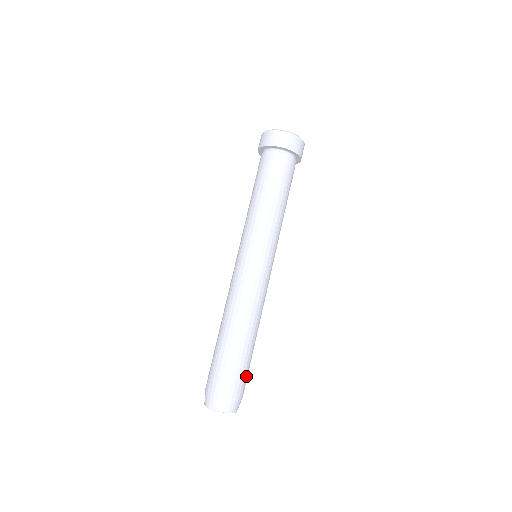
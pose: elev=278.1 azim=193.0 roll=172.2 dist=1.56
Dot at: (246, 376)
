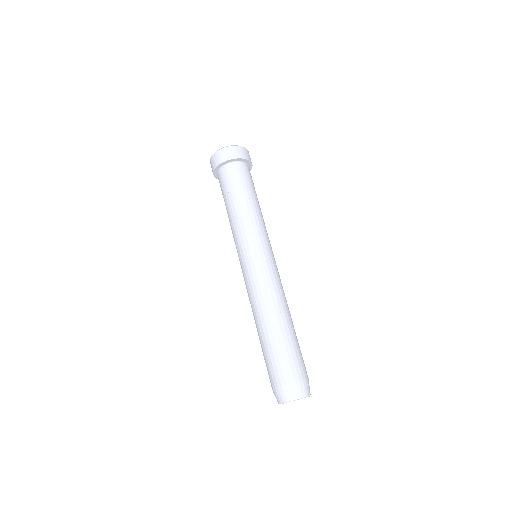
Dot at: (297, 359)
